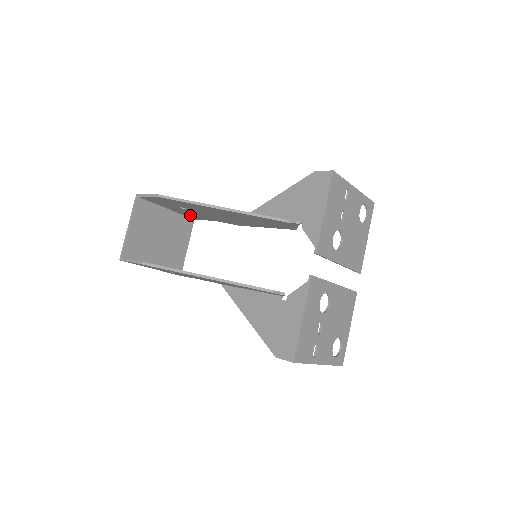
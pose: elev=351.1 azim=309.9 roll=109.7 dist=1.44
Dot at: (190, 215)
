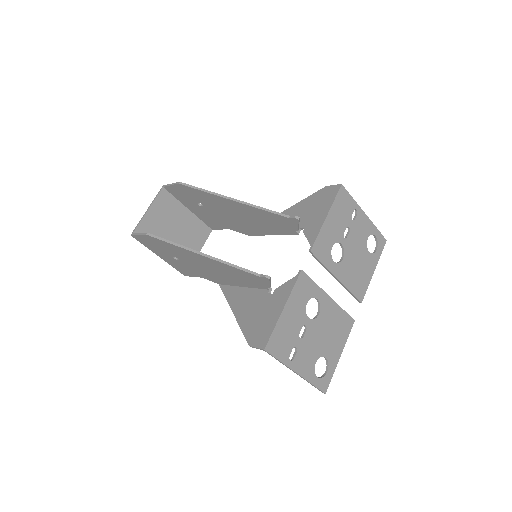
Dot at: (208, 220)
